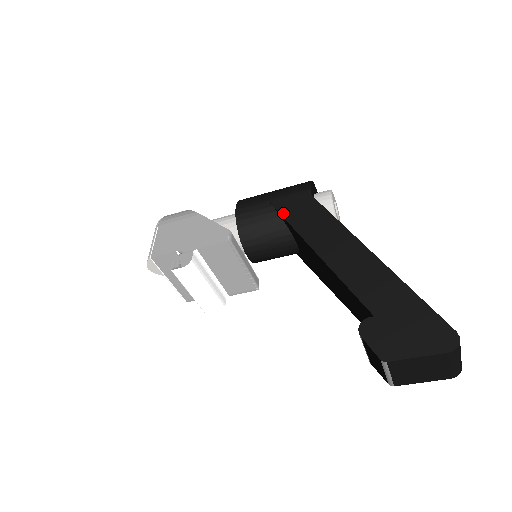
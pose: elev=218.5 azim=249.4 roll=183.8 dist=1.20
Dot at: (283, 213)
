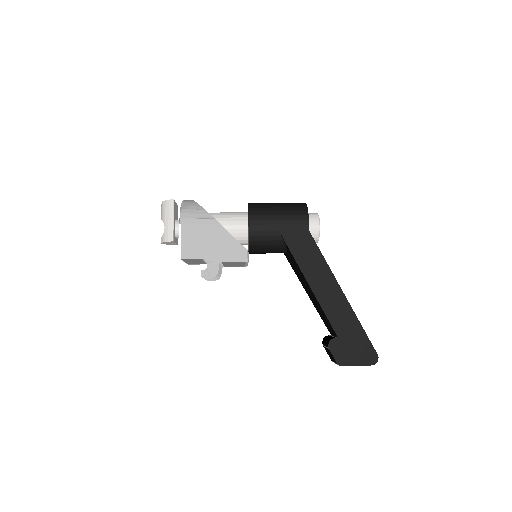
Dot at: (287, 241)
